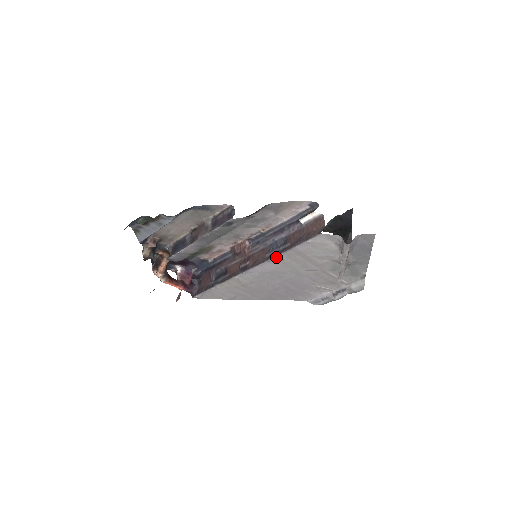
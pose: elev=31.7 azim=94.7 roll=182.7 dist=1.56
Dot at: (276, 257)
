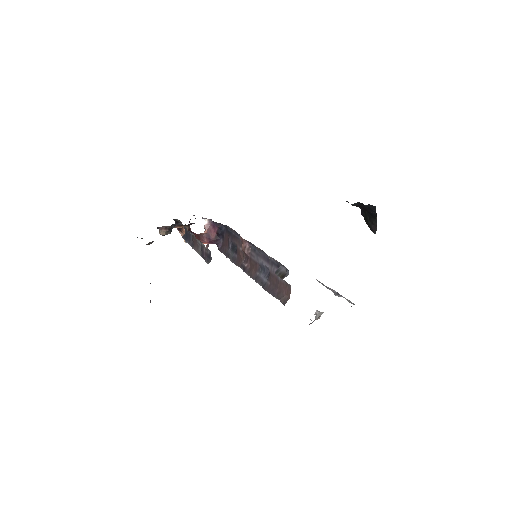
Dot at: (260, 285)
